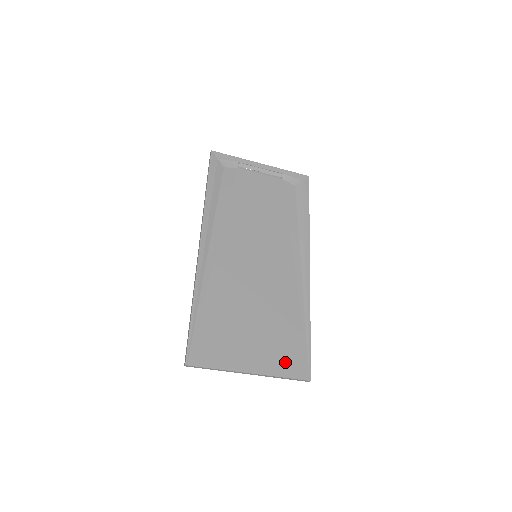
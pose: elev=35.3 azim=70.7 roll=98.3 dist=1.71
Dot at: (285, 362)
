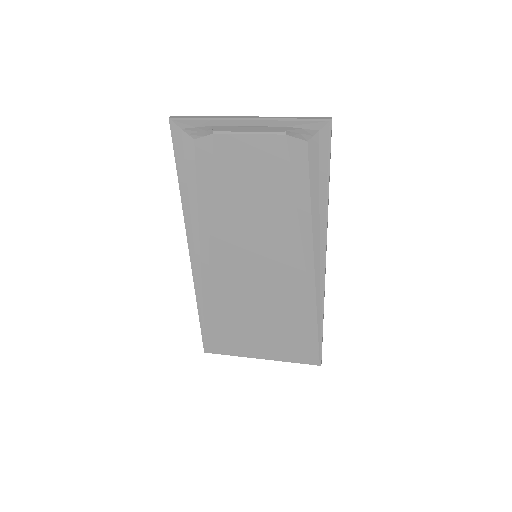
Dot at: (294, 352)
